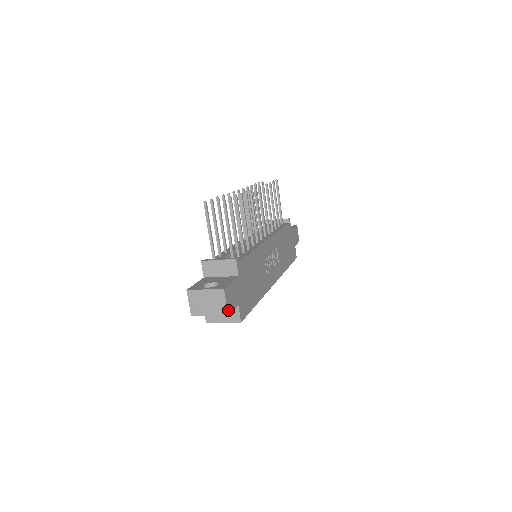
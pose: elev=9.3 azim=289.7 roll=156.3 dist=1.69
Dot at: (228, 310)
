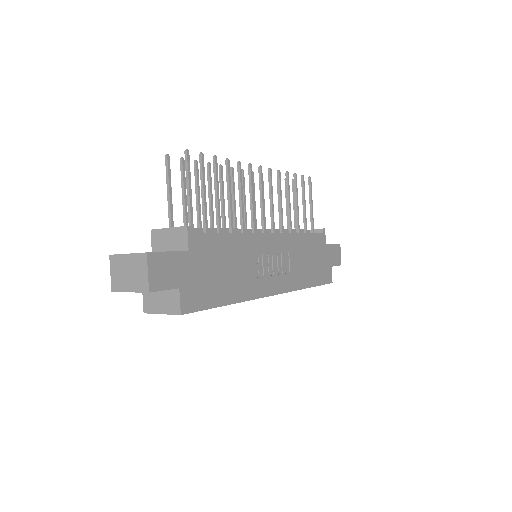
Dot at: (151, 285)
